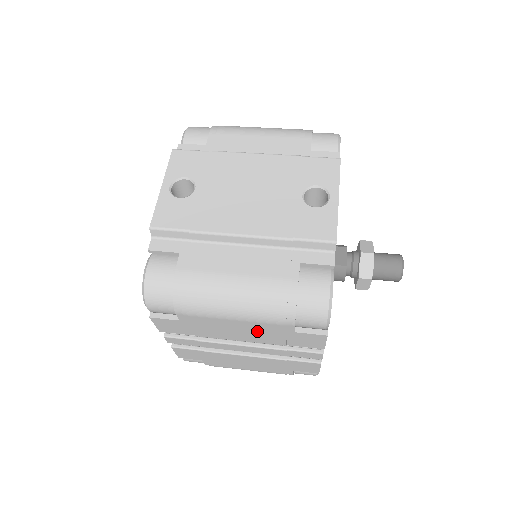
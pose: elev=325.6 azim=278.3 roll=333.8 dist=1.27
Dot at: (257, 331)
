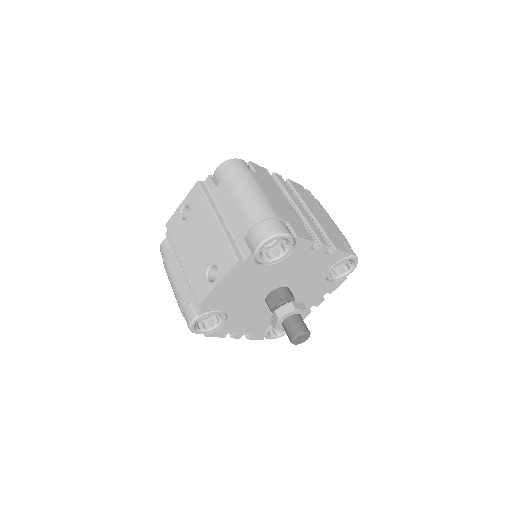
Dot at: occluded
